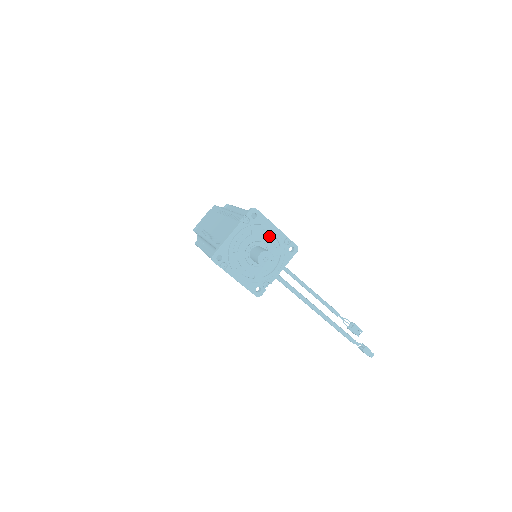
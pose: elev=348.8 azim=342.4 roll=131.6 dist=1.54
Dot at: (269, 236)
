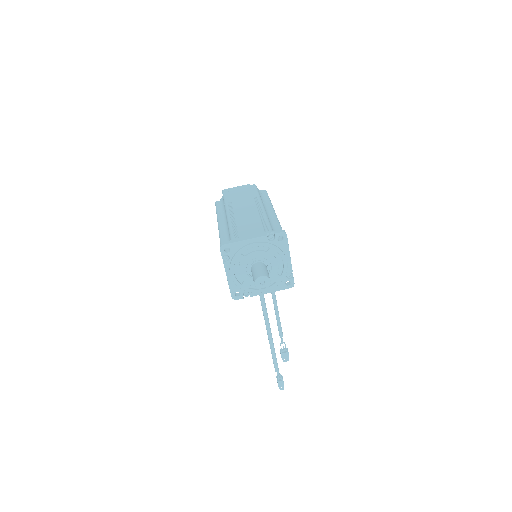
Dot at: (279, 262)
